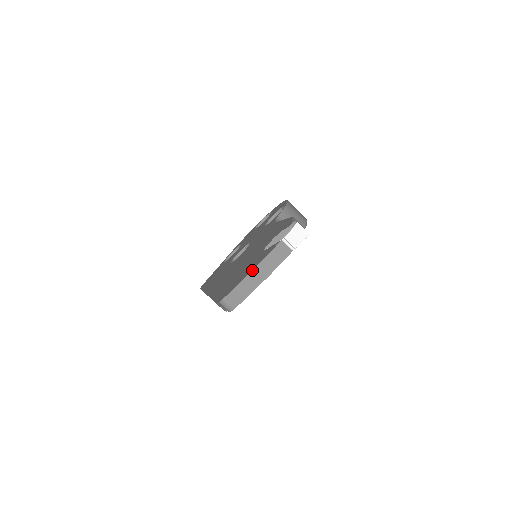
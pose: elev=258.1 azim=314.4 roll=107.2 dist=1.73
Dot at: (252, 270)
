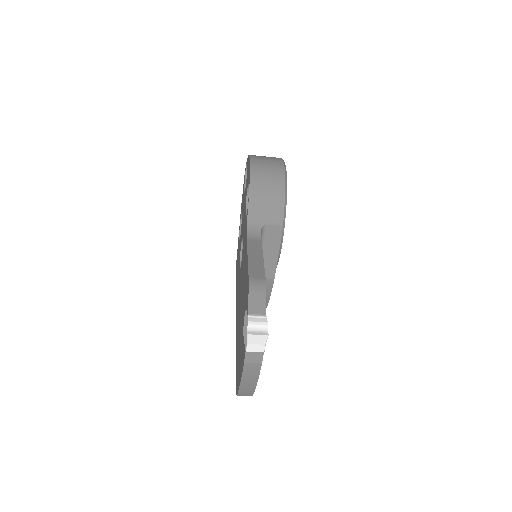
Dot at: (240, 379)
